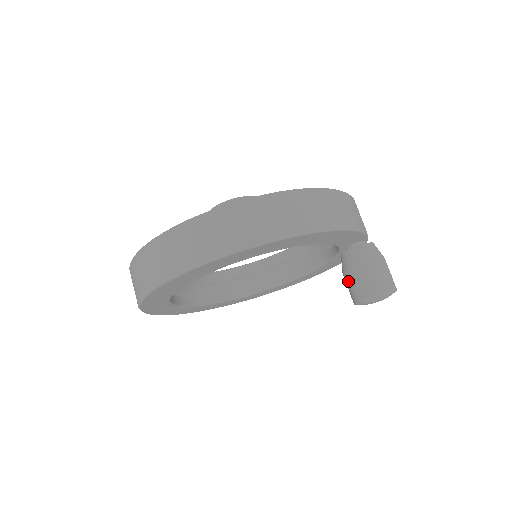
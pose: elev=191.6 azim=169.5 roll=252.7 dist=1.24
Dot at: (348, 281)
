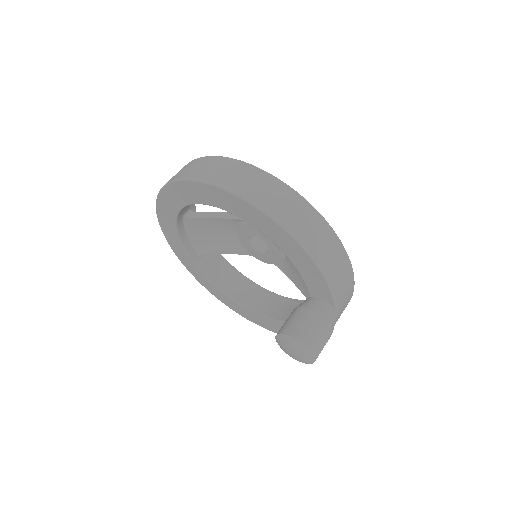
Dot at: occluded
